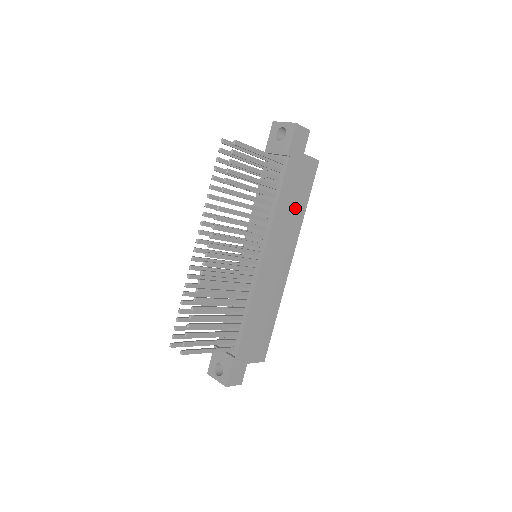
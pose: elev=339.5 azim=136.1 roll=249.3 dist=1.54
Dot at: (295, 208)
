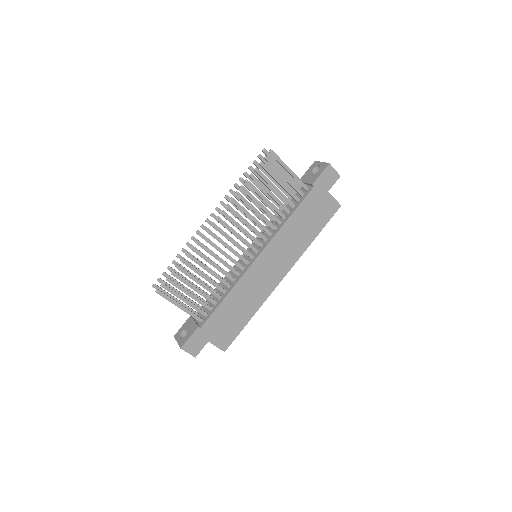
Dot at: (304, 232)
